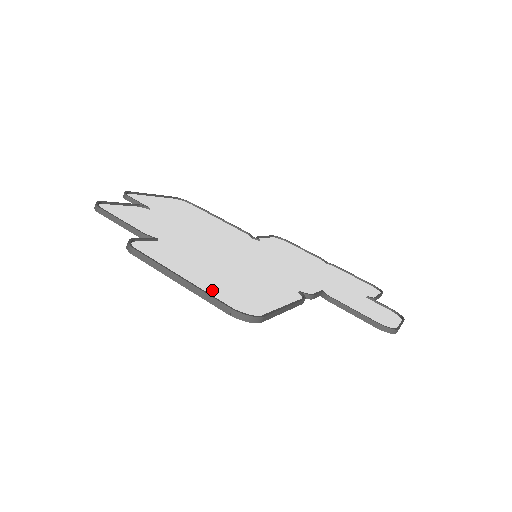
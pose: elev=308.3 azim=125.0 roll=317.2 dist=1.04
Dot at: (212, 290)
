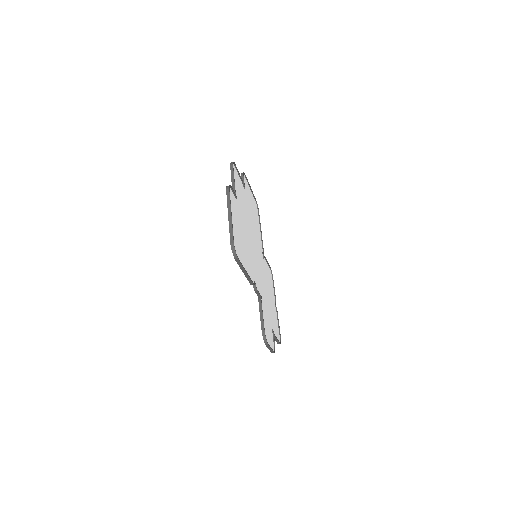
Dot at: (234, 232)
